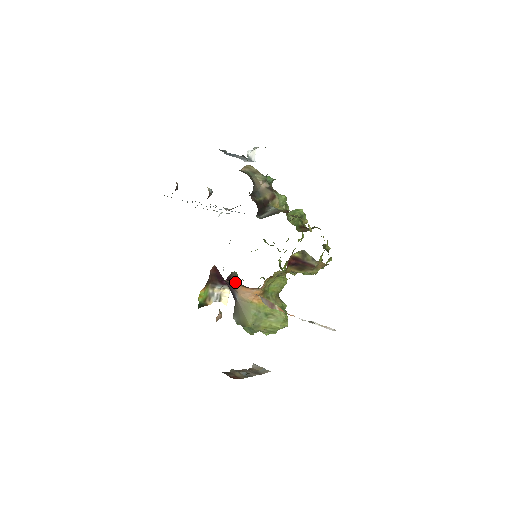
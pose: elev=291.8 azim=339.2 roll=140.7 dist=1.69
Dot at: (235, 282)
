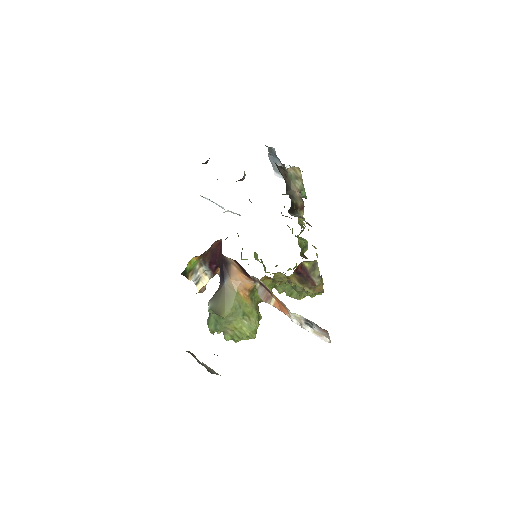
Dot at: (236, 263)
